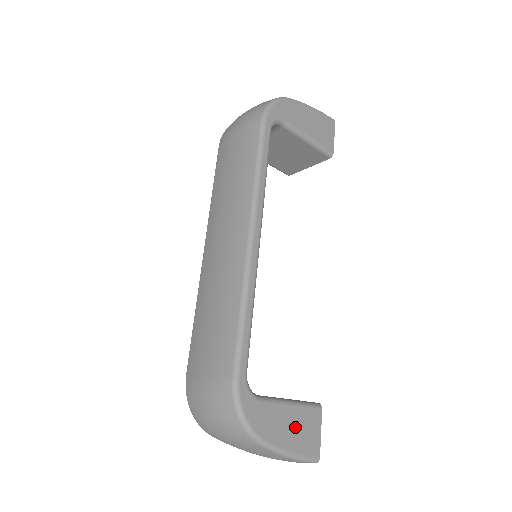
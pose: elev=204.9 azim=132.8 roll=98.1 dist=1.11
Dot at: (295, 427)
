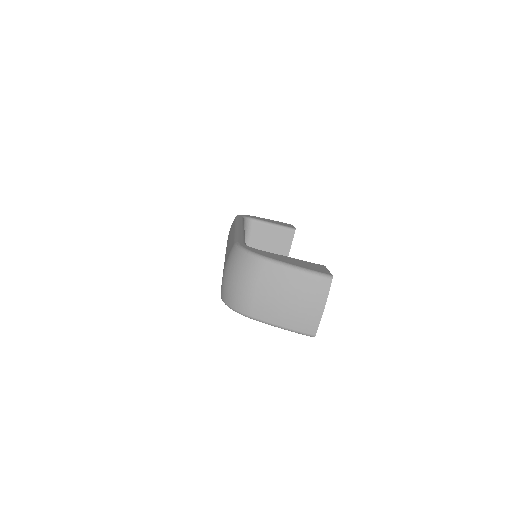
Dot at: (298, 262)
